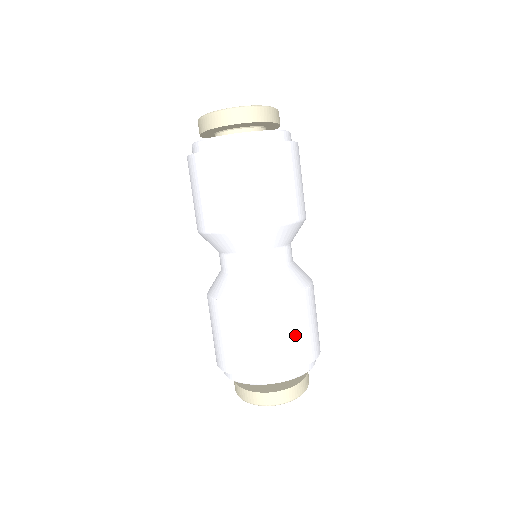
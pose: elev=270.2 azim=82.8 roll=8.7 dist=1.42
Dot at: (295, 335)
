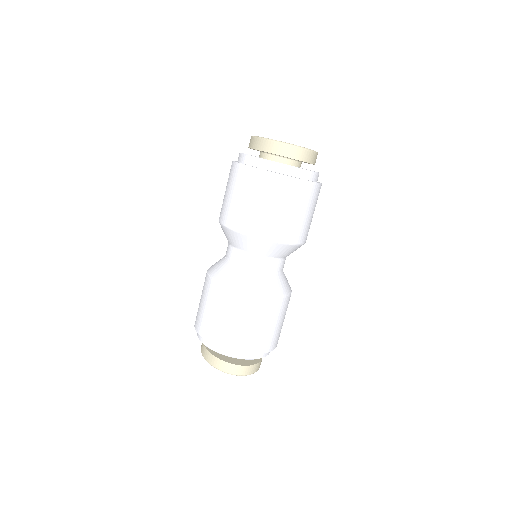
Dot at: (272, 328)
